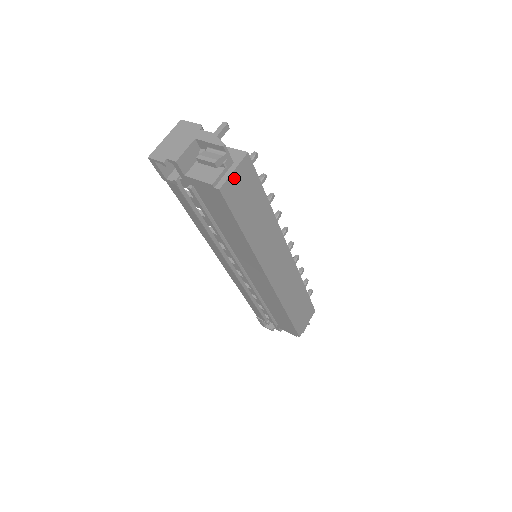
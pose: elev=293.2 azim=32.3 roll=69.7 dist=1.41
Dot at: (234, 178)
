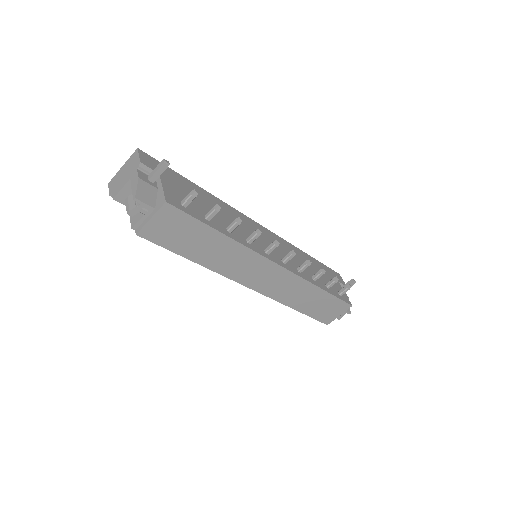
Dot at: (154, 223)
